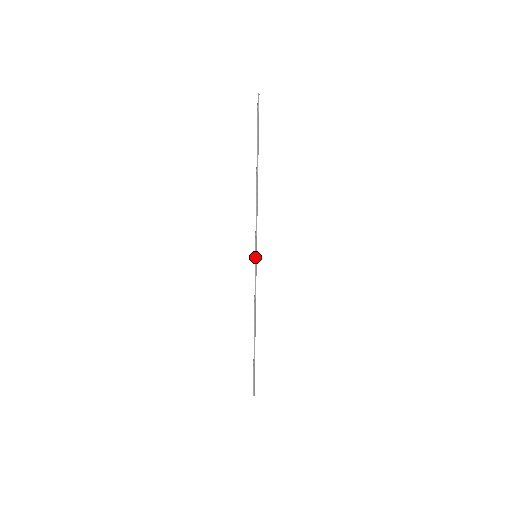
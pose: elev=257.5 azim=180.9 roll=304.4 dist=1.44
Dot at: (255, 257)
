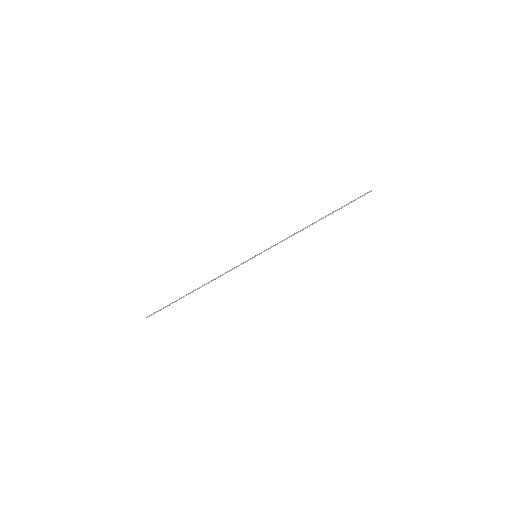
Dot at: (255, 256)
